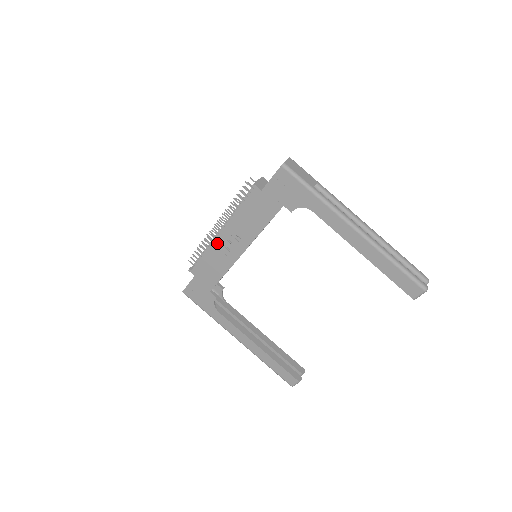
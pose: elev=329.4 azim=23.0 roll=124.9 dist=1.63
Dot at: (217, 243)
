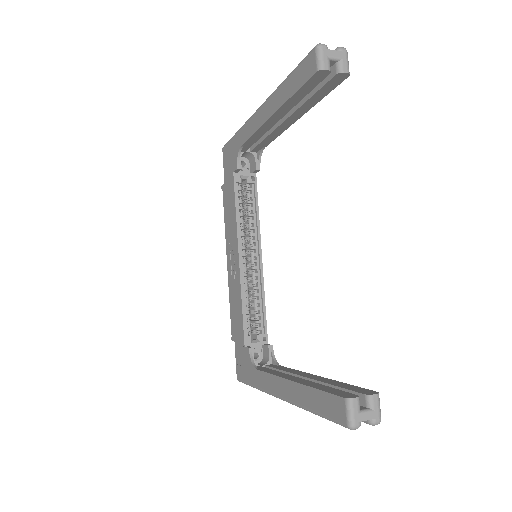
Dot at: (229, 275)
